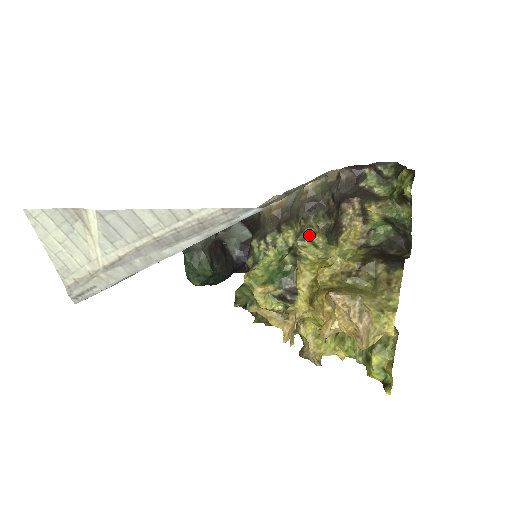
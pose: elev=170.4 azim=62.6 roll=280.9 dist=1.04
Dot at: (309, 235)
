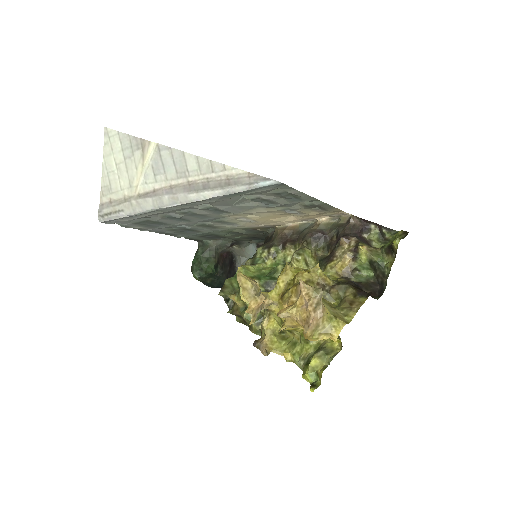
Dot at: (305, 254)
